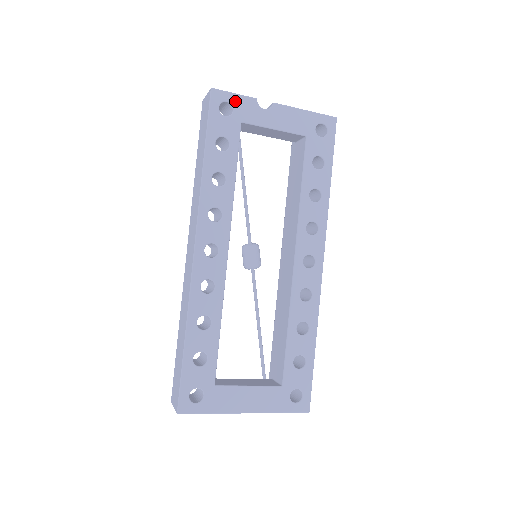
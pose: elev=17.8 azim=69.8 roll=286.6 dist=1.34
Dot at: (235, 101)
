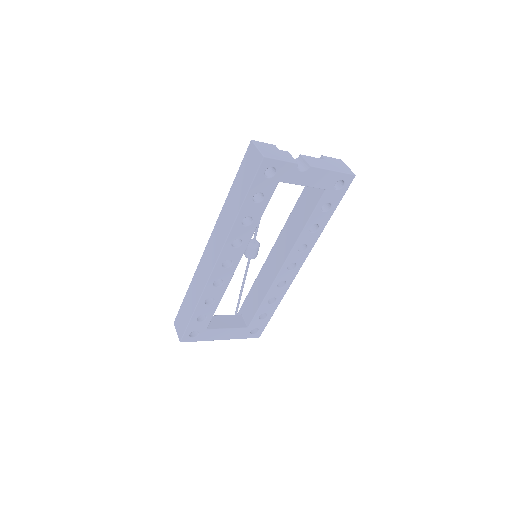
Dot at: (280, 166)
